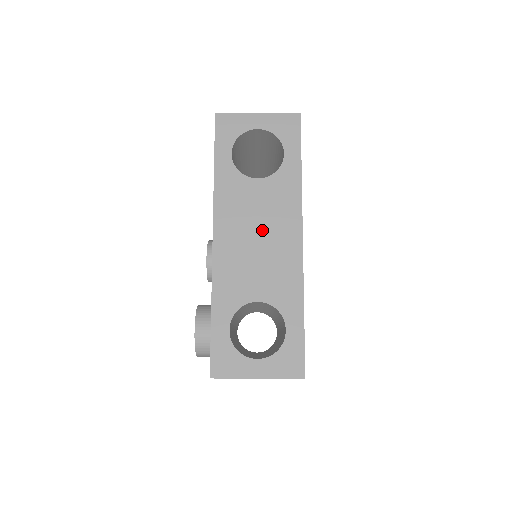
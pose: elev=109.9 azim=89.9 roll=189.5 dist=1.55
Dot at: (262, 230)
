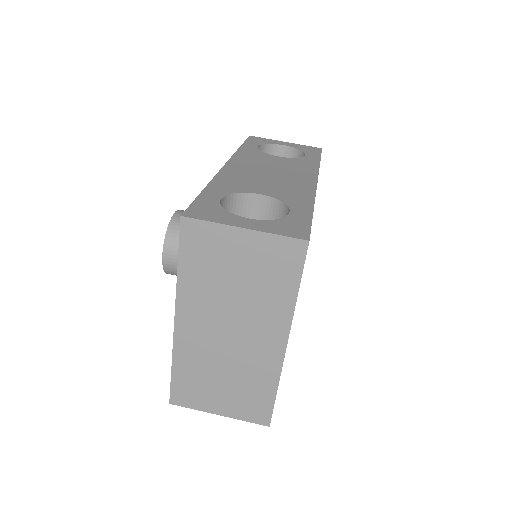
Dot at: (276, 171)
